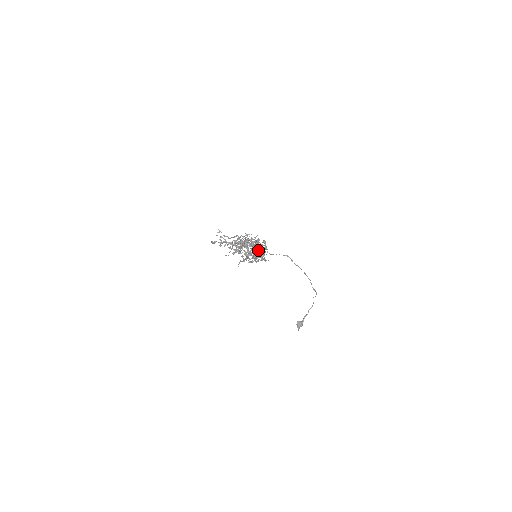
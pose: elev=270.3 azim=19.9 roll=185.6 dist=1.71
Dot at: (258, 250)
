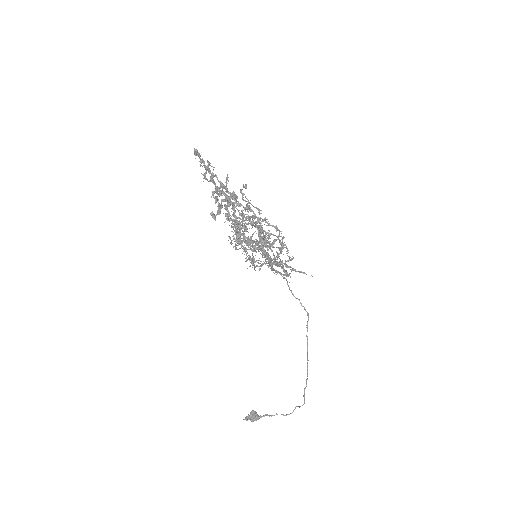
Dot at: (216, 197)
